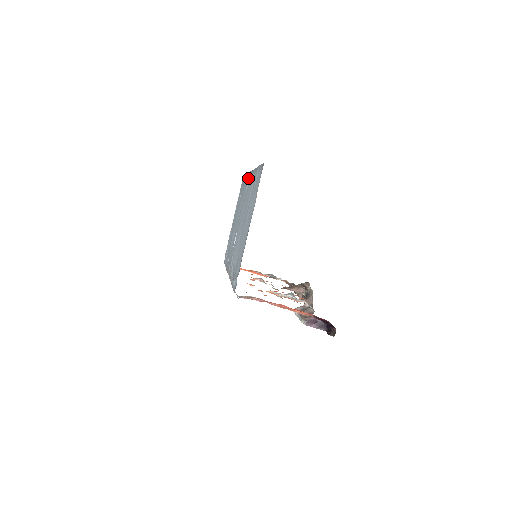
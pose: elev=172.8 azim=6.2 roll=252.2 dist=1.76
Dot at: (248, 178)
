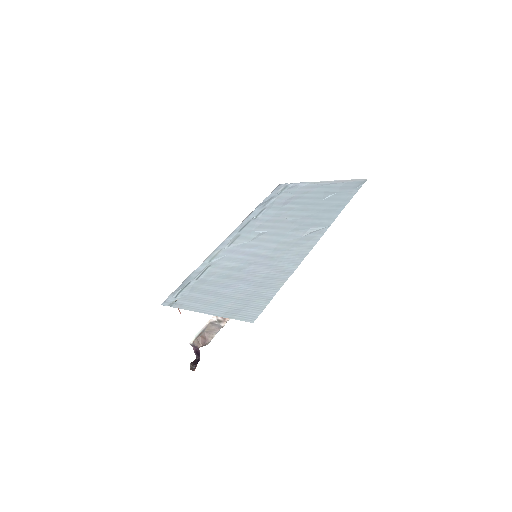
Dot at: (322, 227)
